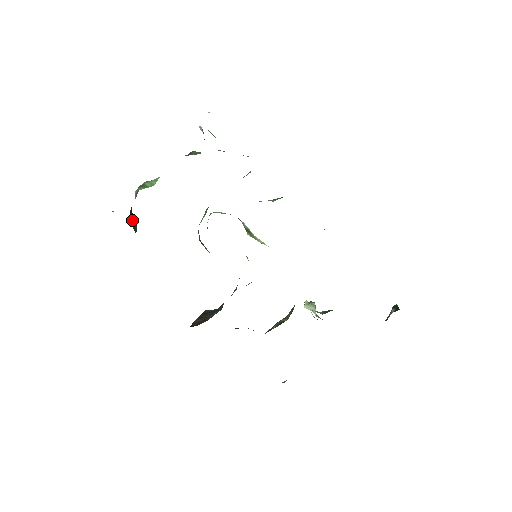
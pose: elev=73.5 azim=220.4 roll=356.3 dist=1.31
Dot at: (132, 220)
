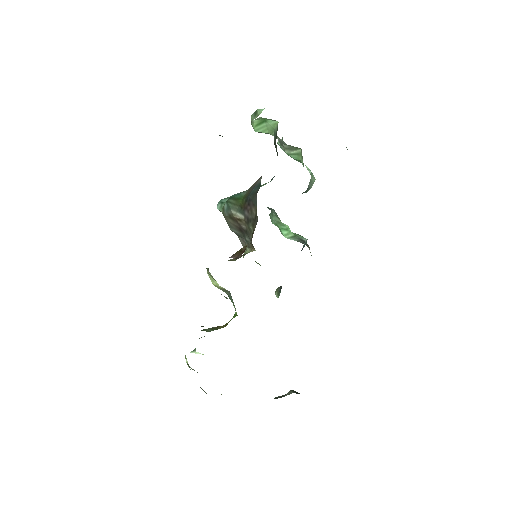
Dot at: occluded
